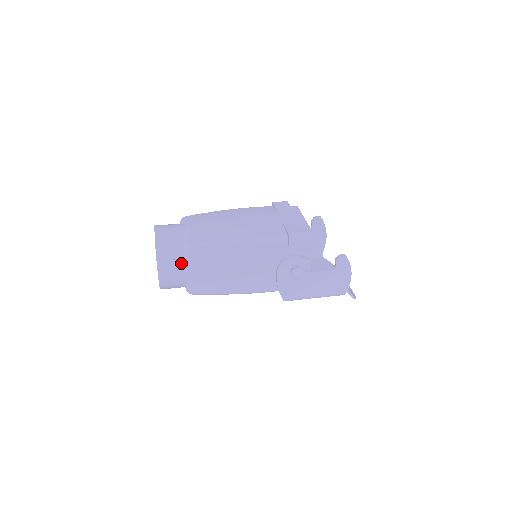
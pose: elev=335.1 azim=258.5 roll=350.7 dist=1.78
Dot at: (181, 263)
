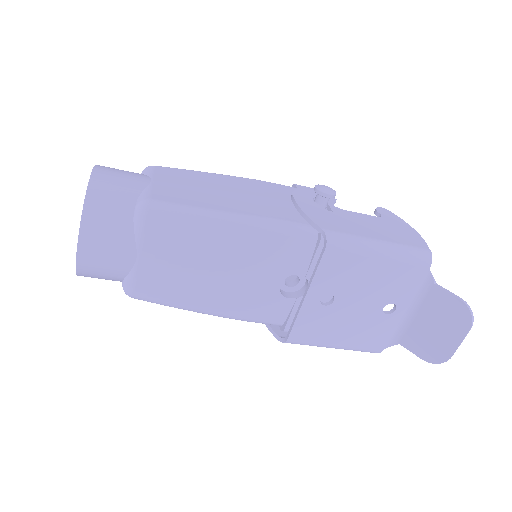
Dot at: (136, 173)
